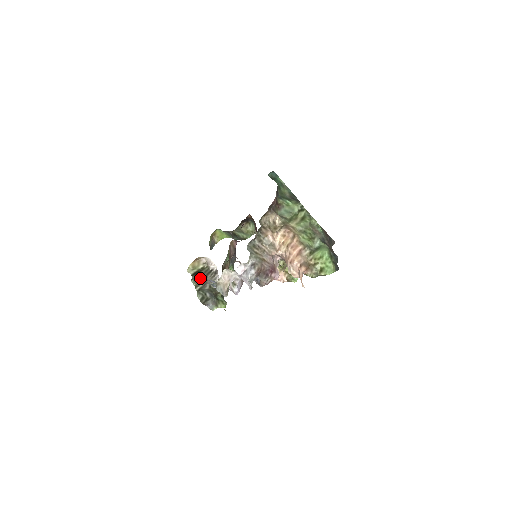
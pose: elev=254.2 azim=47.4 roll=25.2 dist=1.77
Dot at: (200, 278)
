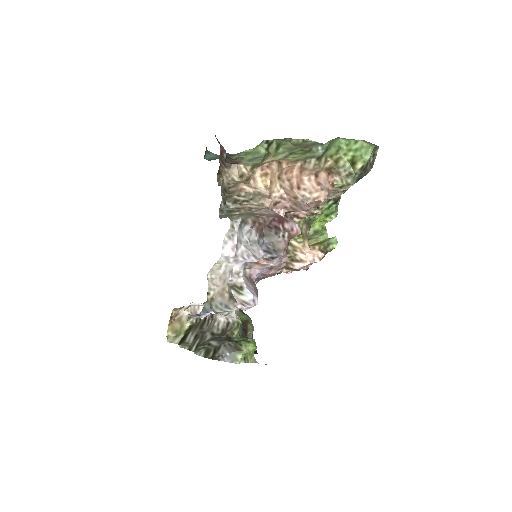
Dot at: (192, 336)
